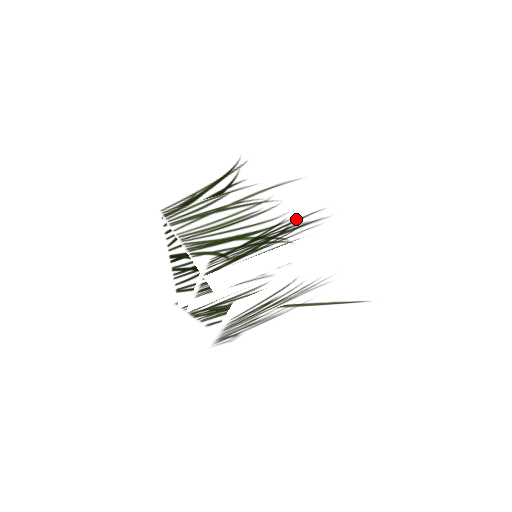
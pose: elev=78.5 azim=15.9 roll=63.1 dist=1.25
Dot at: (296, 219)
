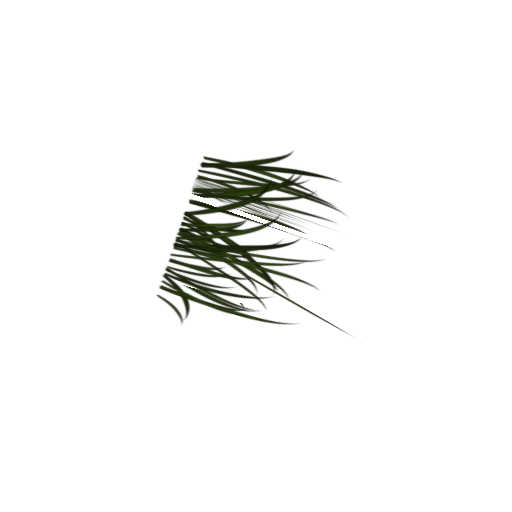
Dot at: (303, 170)
